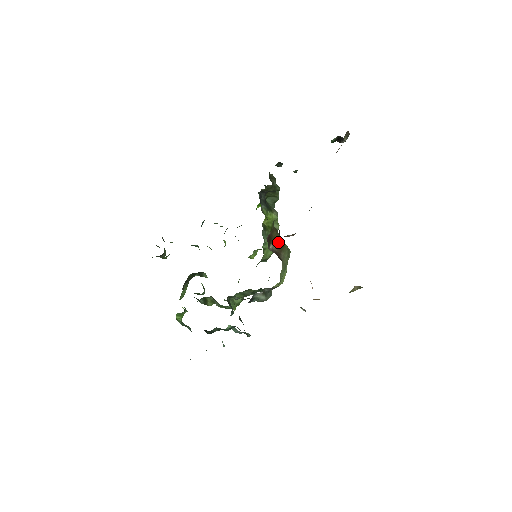
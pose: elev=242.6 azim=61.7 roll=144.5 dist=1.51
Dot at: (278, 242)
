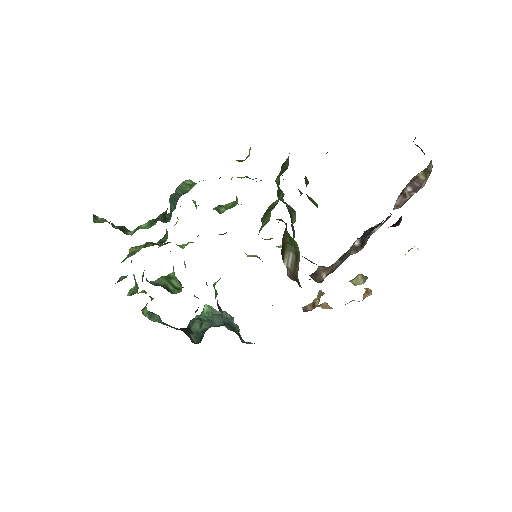
Dot at: (292, 252)
